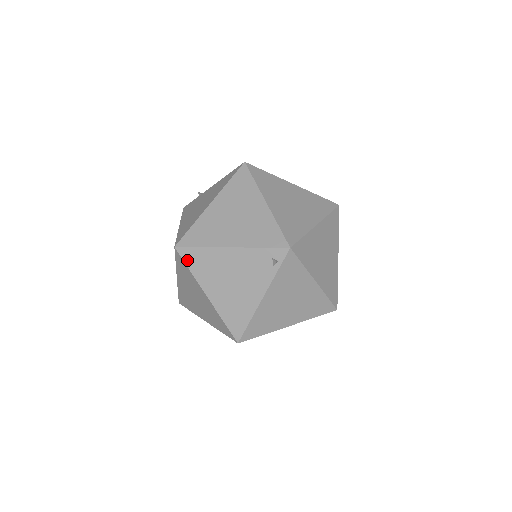
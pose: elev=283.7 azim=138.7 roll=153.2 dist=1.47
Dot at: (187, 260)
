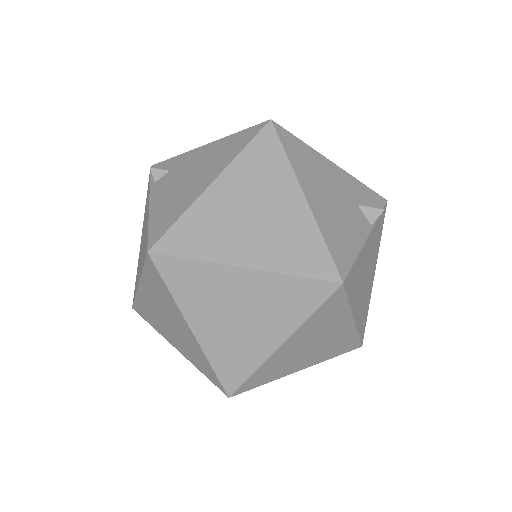
Dot at: occluded
